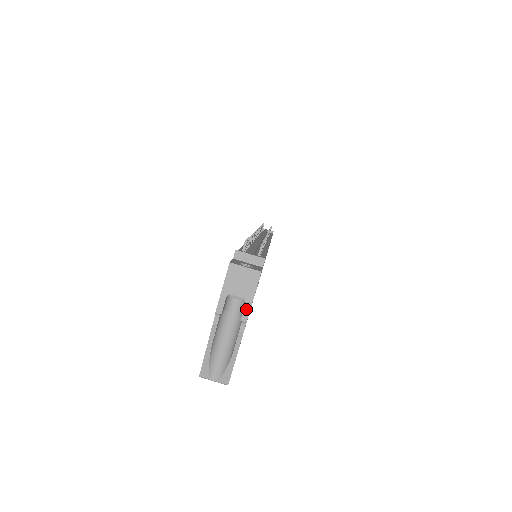
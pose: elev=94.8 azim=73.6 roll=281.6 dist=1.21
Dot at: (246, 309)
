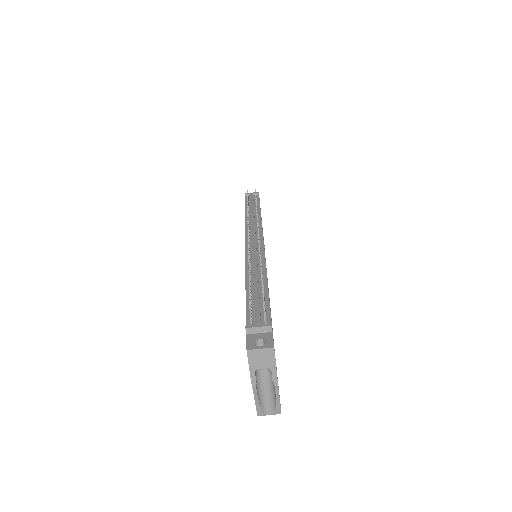
Dot at: (273, 374)
